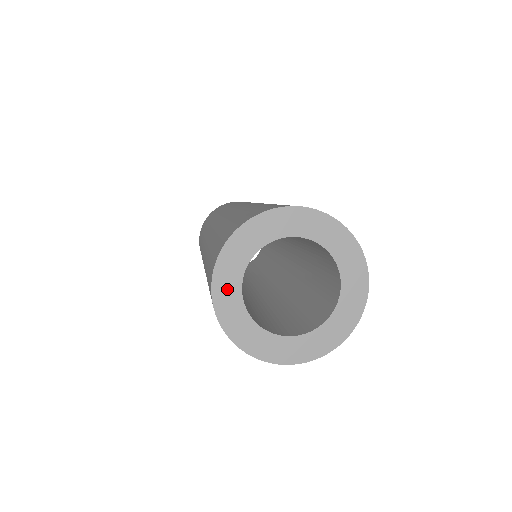
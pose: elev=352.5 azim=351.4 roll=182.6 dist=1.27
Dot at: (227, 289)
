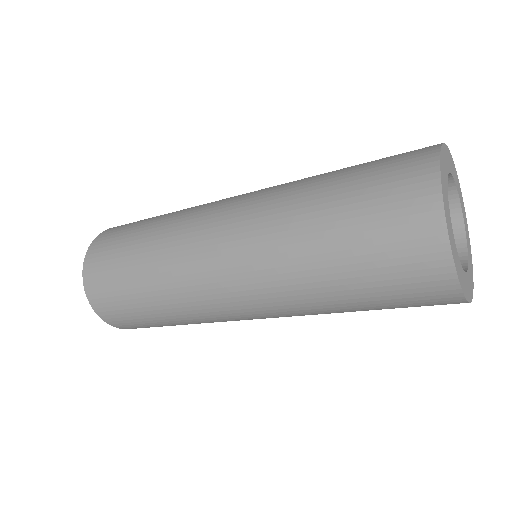
Dot at: (449, 221)
